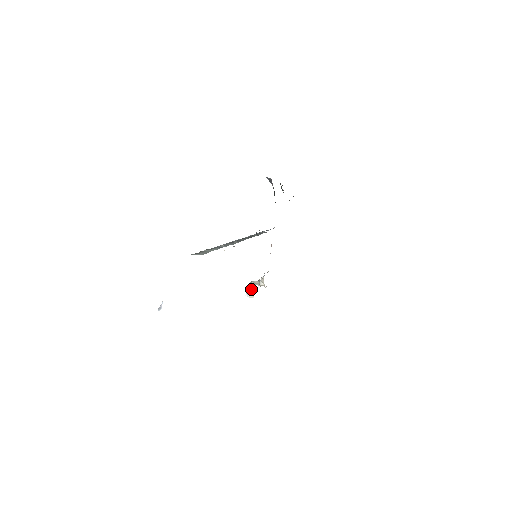
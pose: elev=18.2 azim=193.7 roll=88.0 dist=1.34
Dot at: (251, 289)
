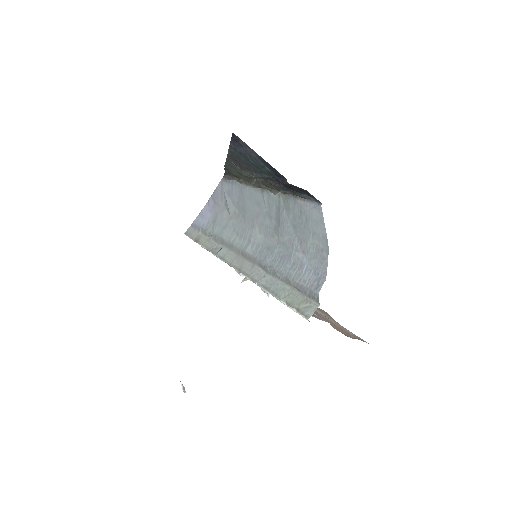
Dot at: occluded
